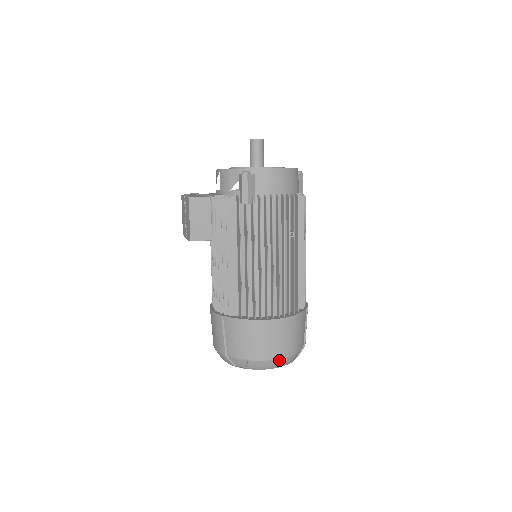
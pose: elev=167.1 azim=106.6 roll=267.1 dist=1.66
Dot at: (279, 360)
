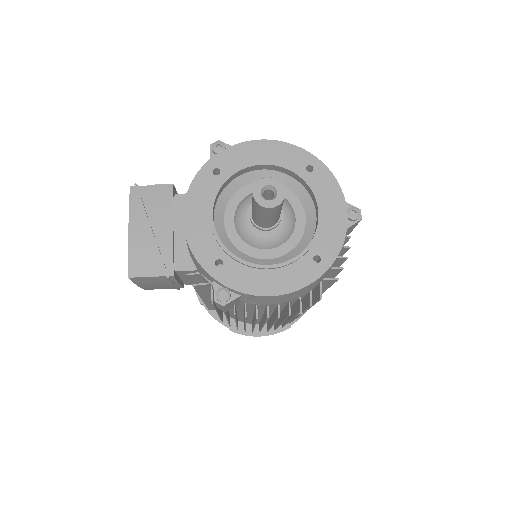
Dot at: occluded
